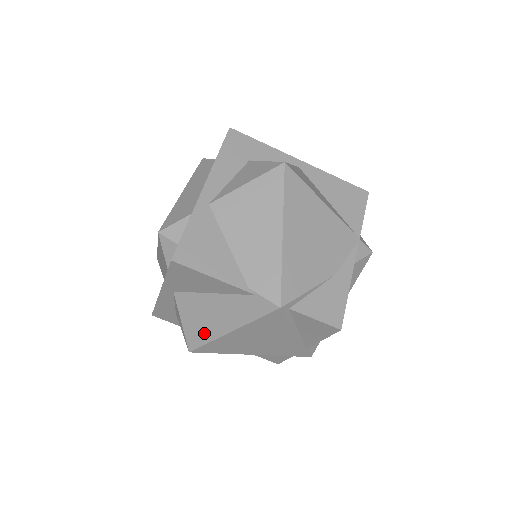
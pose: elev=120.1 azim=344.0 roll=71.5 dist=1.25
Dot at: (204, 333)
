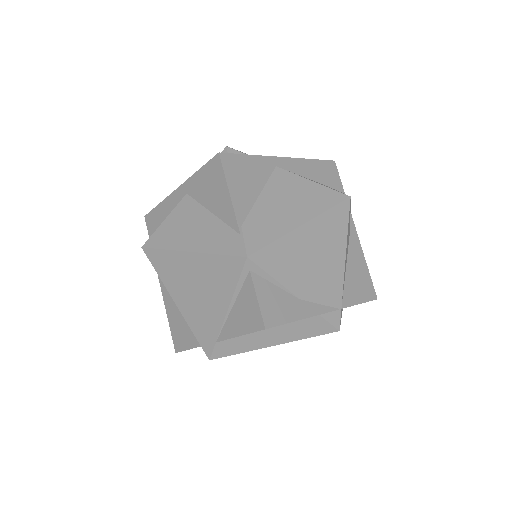
Dot at: (170, 239)
